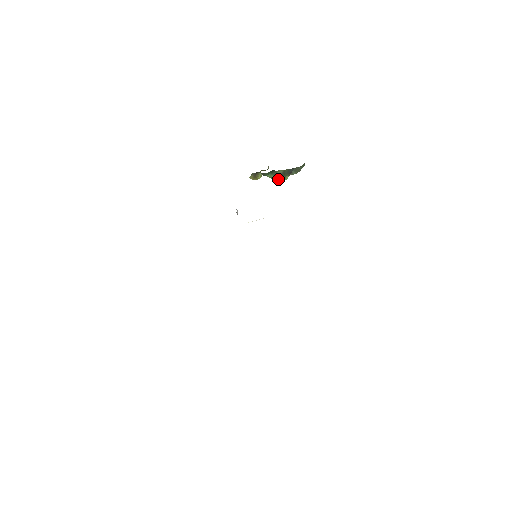
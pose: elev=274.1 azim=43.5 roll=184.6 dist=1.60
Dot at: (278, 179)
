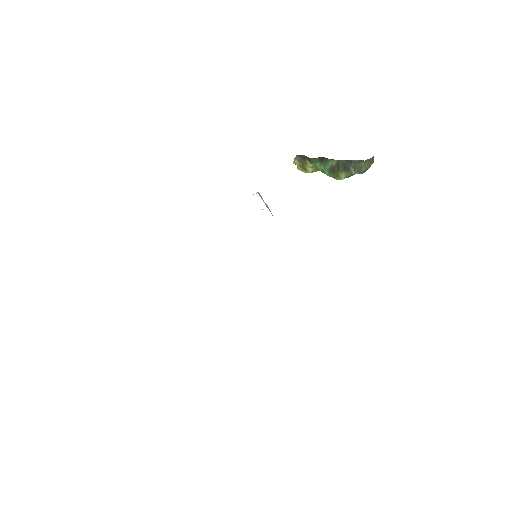
Dot at: (330, 175)
